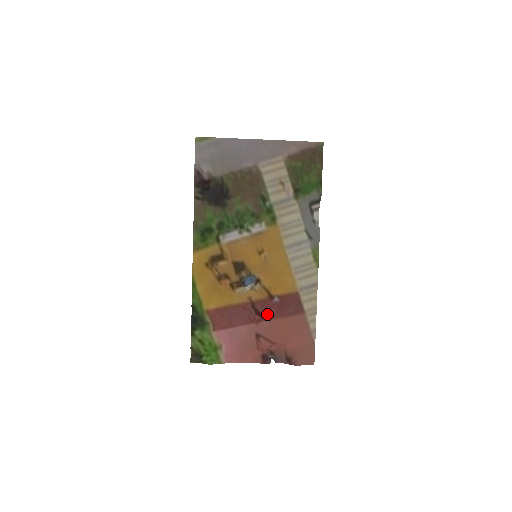
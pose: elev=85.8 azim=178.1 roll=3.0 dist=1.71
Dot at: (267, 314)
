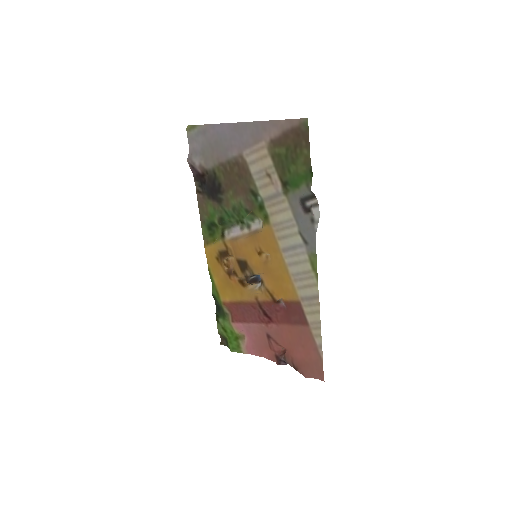
Dot at: (274, 317)
